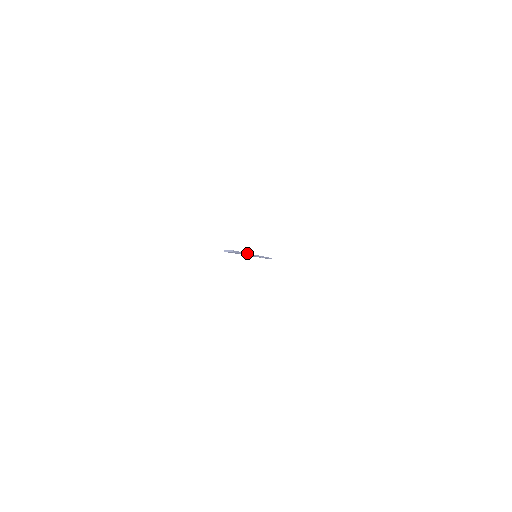
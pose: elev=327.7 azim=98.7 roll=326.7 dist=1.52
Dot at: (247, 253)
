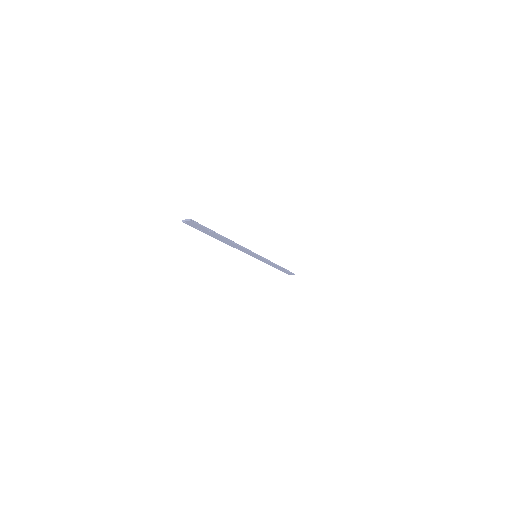
Dot at: occluded
